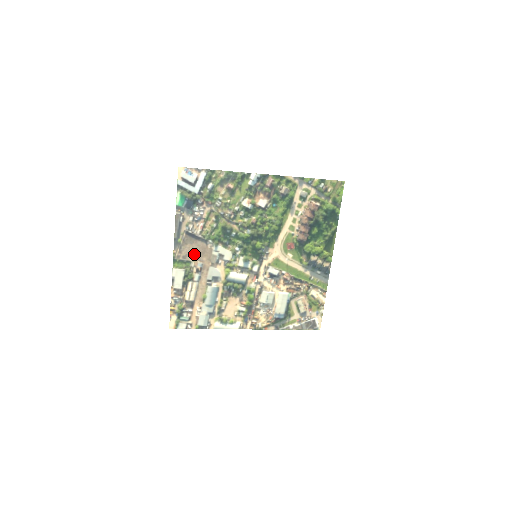
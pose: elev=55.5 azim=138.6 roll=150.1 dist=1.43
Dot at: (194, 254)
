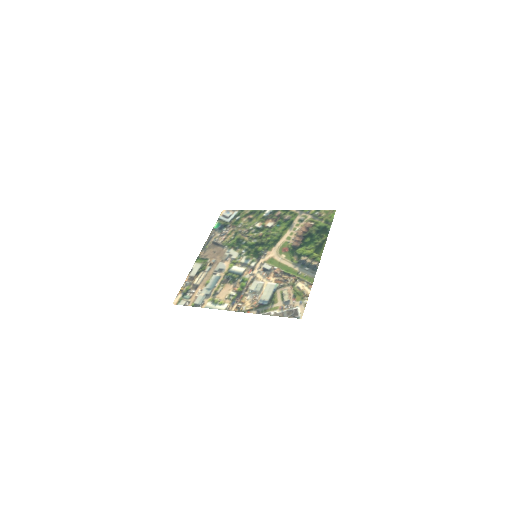
Dot at: (212, 254)
